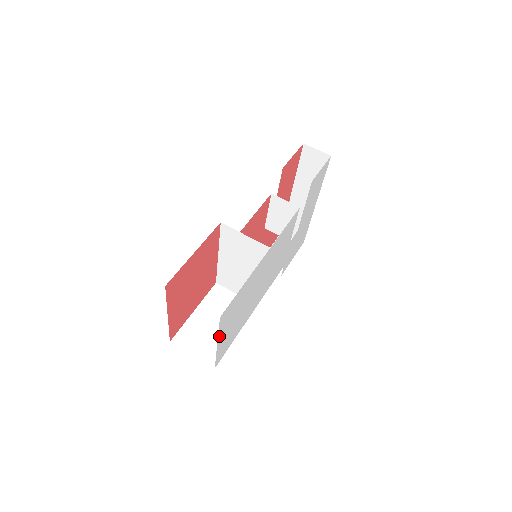
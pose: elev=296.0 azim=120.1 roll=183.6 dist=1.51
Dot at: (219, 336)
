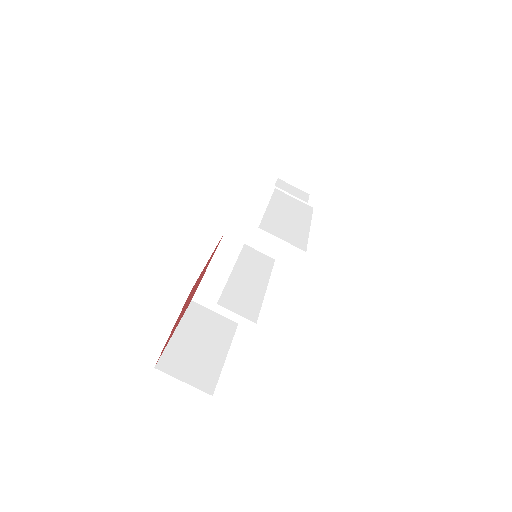
Dot at: occluded
